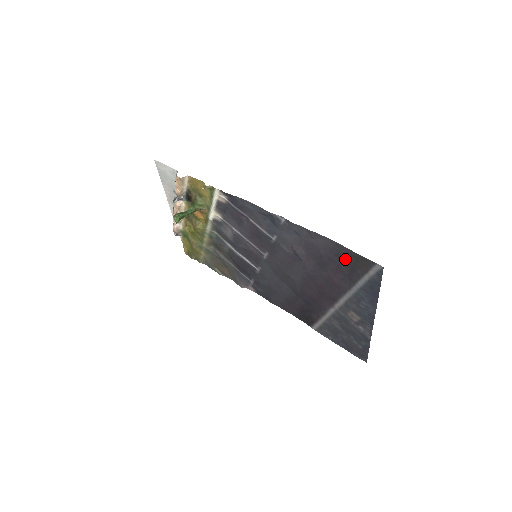
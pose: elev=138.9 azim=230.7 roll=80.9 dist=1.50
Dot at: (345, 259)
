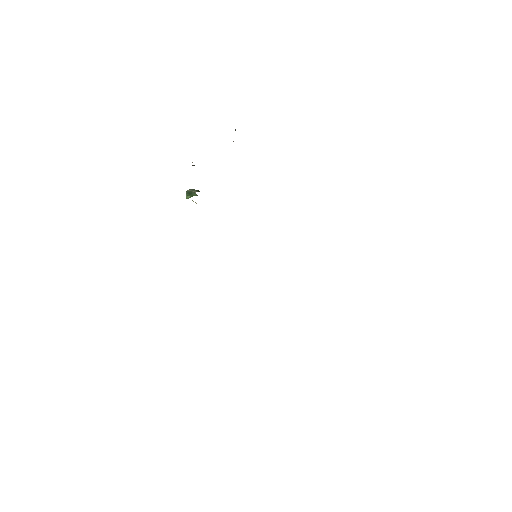
Dot at: occluded
